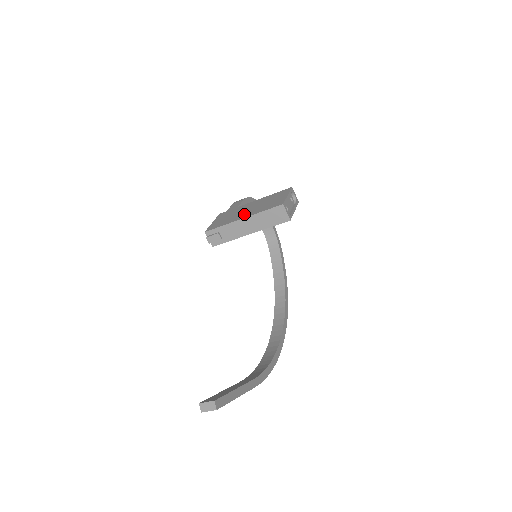
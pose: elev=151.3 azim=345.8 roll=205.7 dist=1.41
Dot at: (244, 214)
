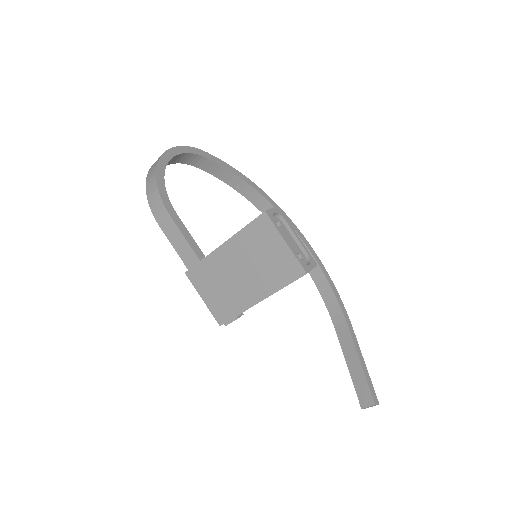
Dot at: (249, 290)
